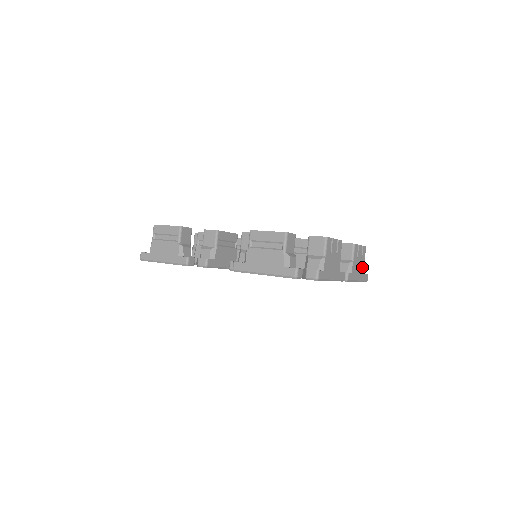
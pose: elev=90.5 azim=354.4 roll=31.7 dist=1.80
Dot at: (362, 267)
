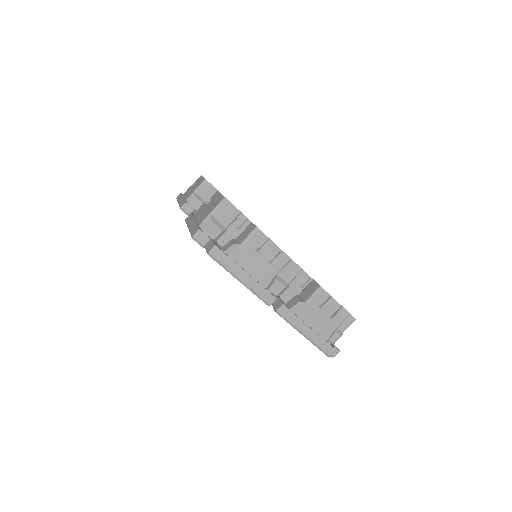
Dot at: (326, 329)
